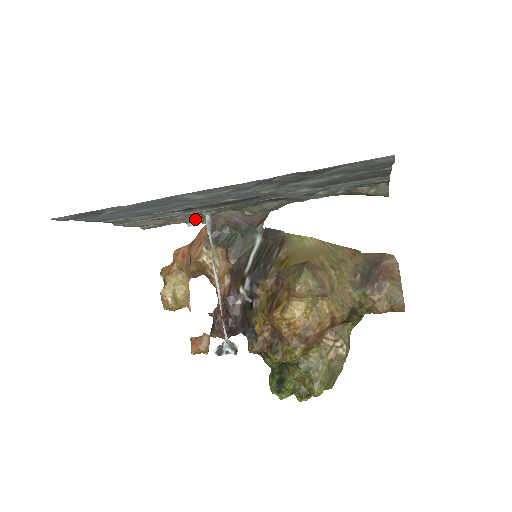
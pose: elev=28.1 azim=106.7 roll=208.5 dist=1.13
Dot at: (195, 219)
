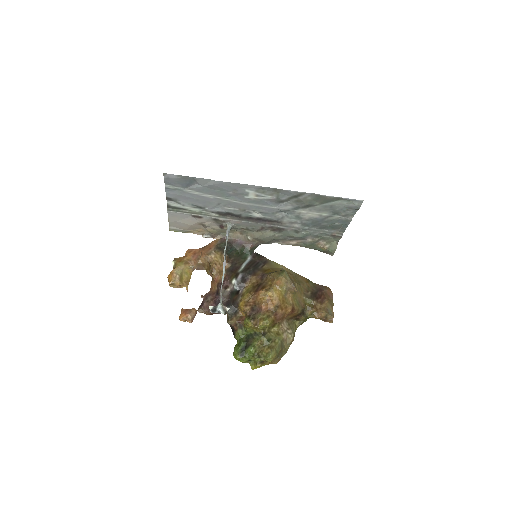
Dot at: (212, 232)
